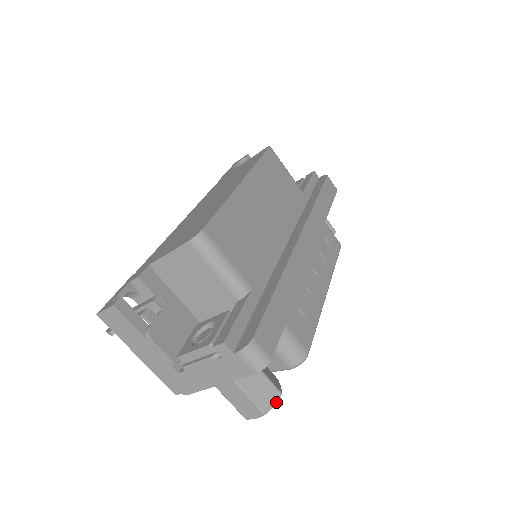
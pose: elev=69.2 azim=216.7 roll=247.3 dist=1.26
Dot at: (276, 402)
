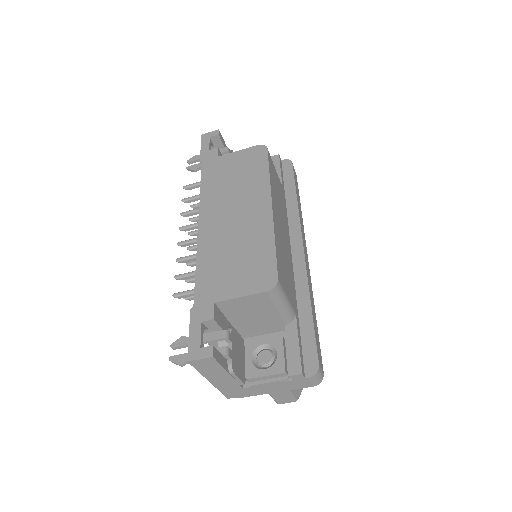
Dot at: occluded
